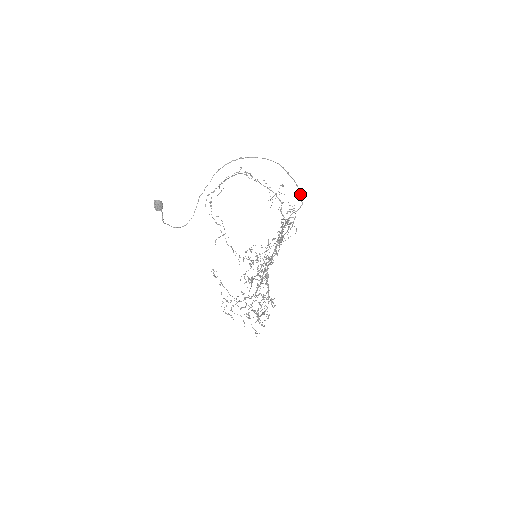
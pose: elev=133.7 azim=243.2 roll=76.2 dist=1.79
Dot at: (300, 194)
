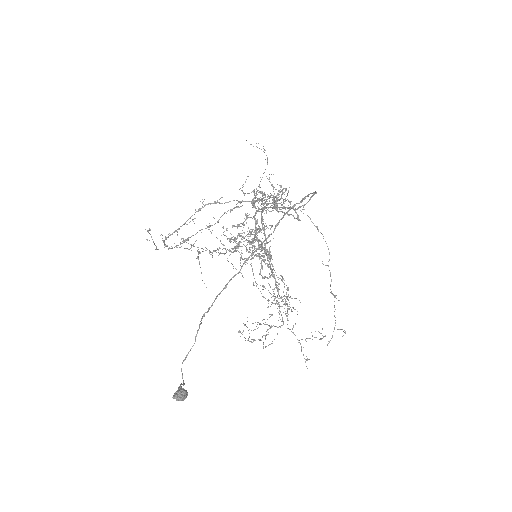
Dot at: (314, 192)
